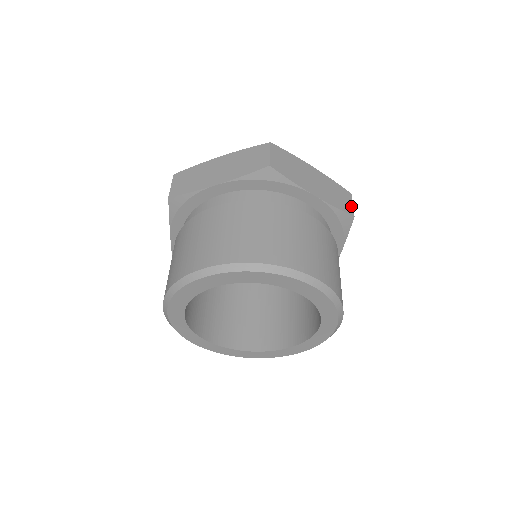
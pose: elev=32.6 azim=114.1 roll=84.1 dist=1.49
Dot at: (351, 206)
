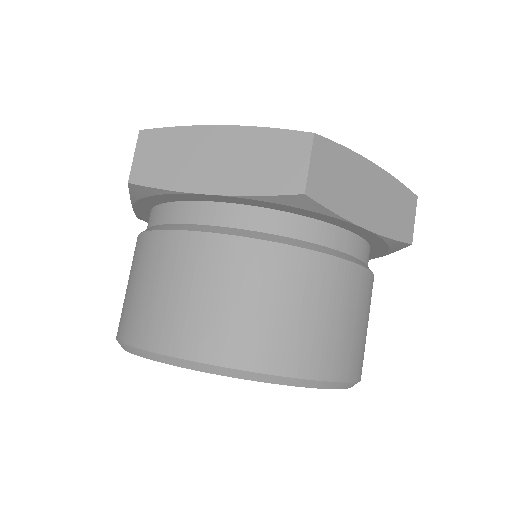
Dot at: (412, 224)
